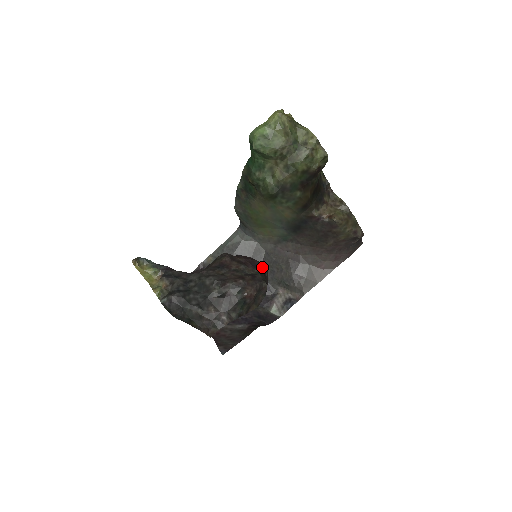
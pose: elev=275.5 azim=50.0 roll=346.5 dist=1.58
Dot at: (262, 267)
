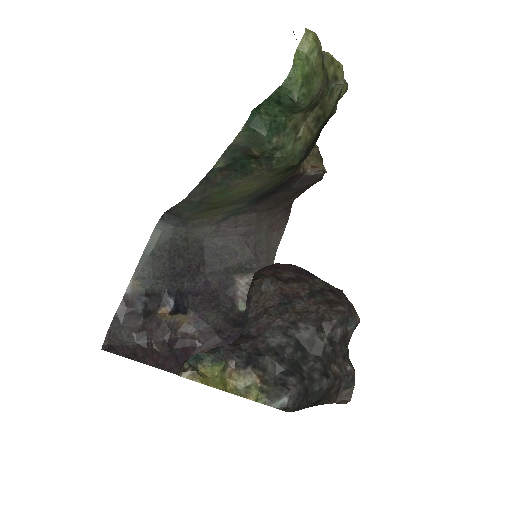
Dot at: (307, 271)
